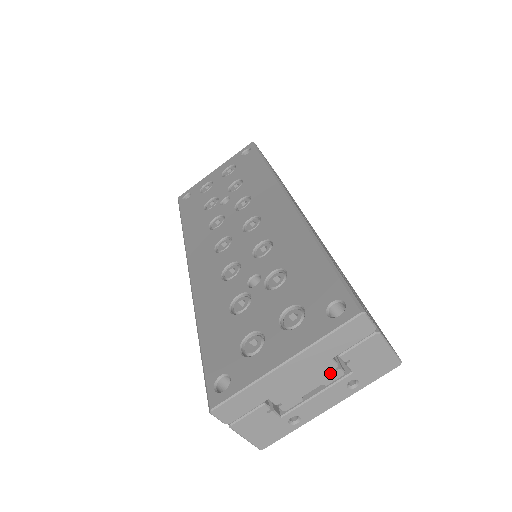
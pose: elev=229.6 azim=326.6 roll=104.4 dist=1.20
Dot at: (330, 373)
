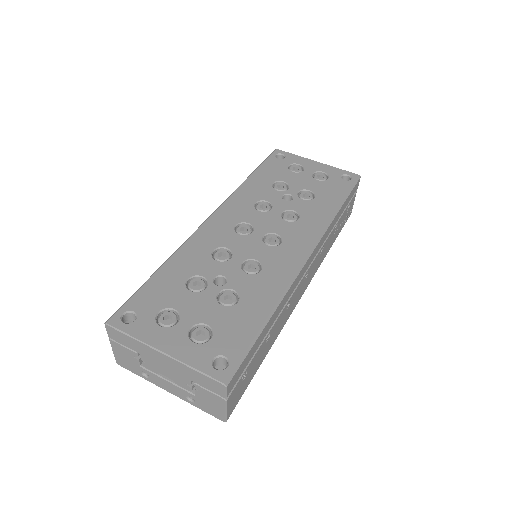
Dot at: (183, 382)
